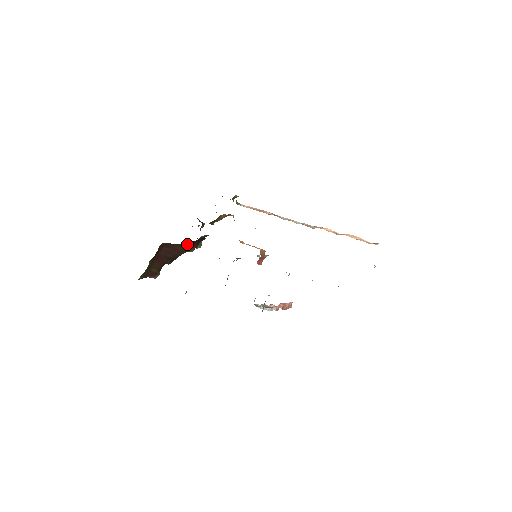
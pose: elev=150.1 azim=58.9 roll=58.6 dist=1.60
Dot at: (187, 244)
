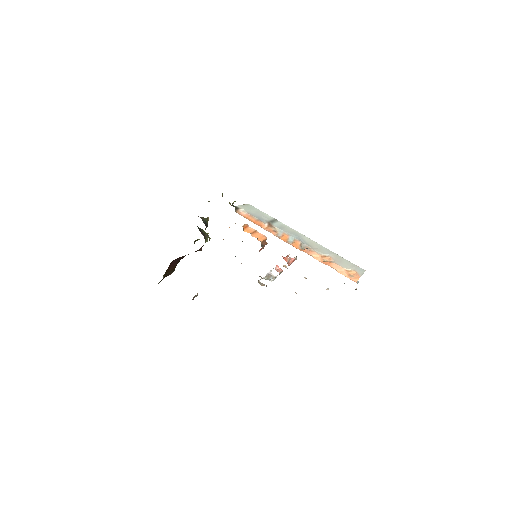
Dot at: occluded
